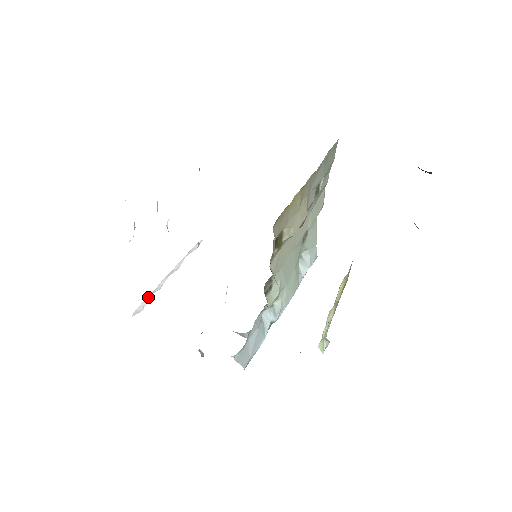
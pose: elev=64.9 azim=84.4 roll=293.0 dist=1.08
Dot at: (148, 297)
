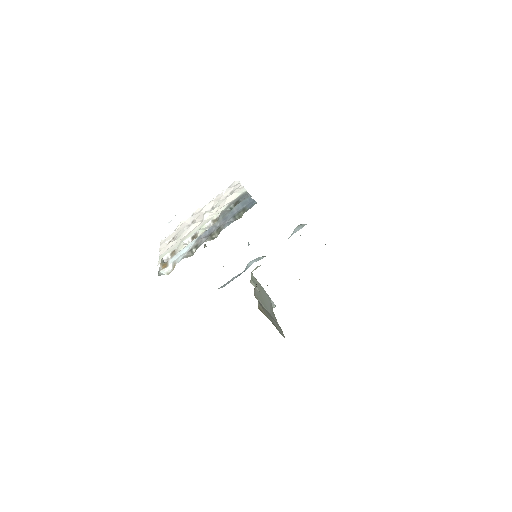
Dot at: (179, 220)
